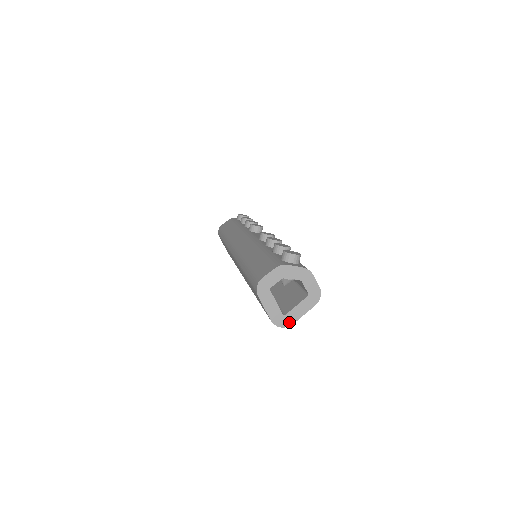
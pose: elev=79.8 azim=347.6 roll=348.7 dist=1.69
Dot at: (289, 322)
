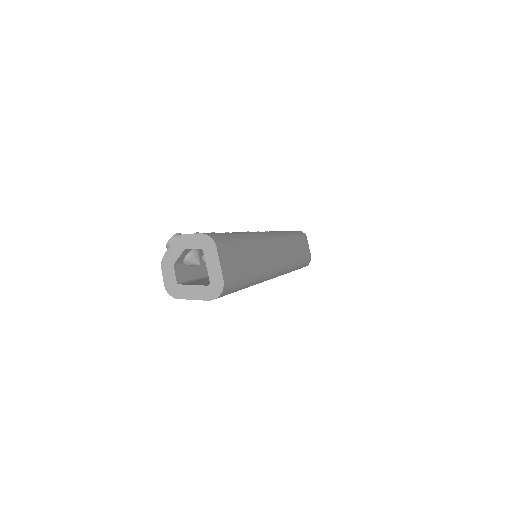
Dot at: (219, 283)
